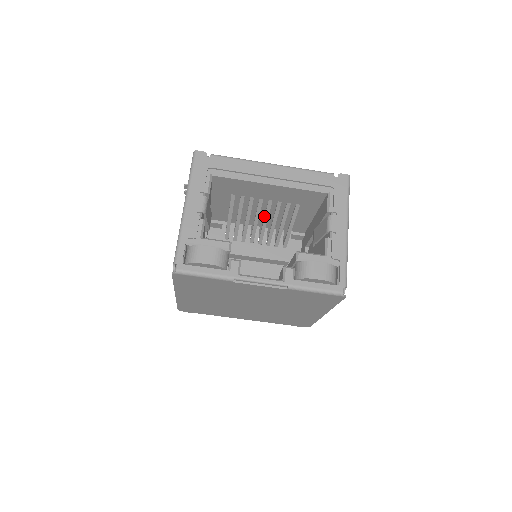
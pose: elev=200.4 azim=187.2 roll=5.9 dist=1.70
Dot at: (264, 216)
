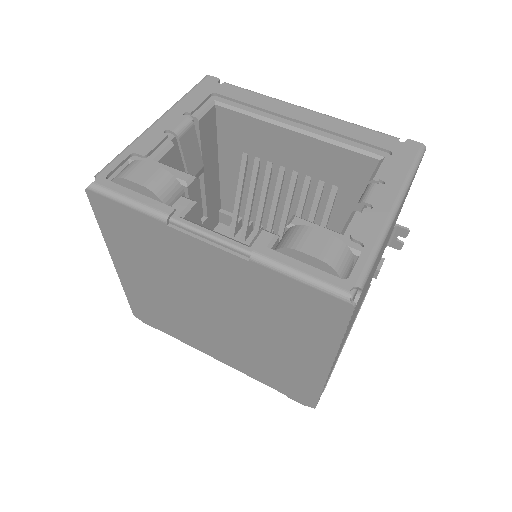
Dot at: (285, 203)
